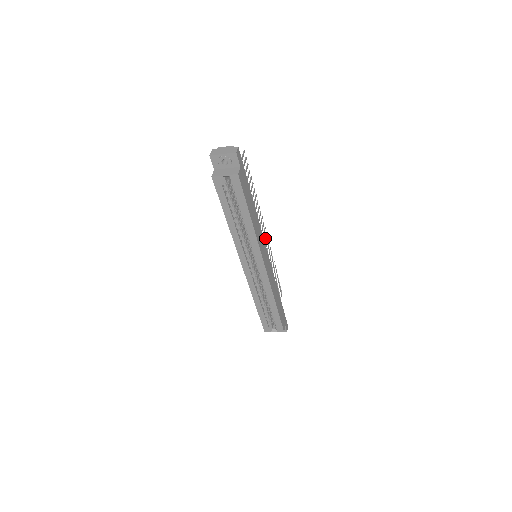
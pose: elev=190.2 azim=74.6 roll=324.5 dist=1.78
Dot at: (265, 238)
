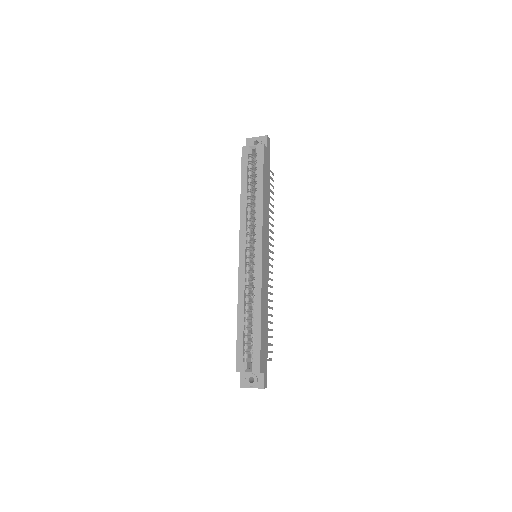
Dot at: (270, 264)
